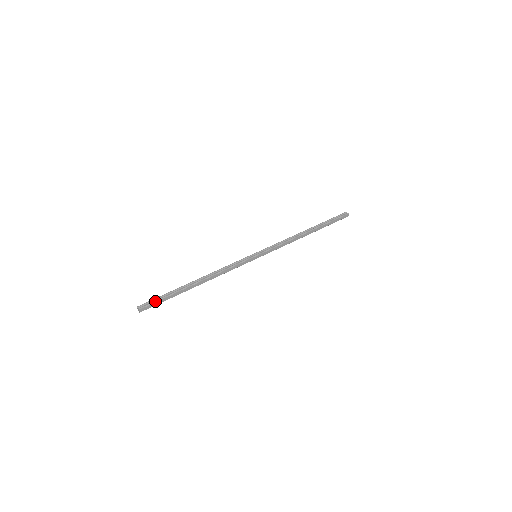
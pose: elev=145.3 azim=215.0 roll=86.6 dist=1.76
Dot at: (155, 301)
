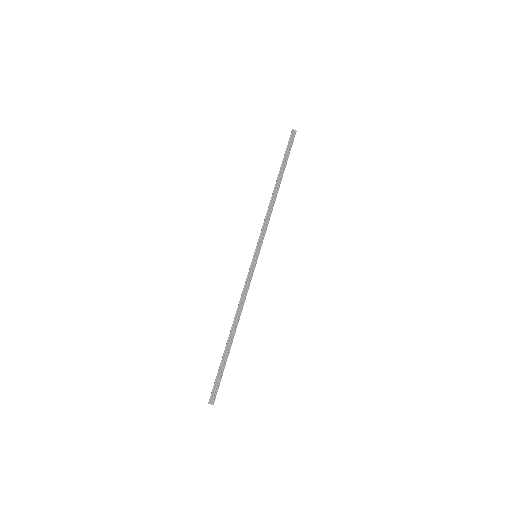
Dot at: (218, 385)
